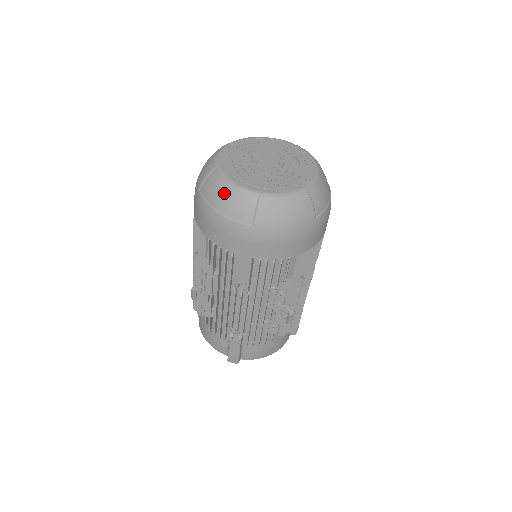
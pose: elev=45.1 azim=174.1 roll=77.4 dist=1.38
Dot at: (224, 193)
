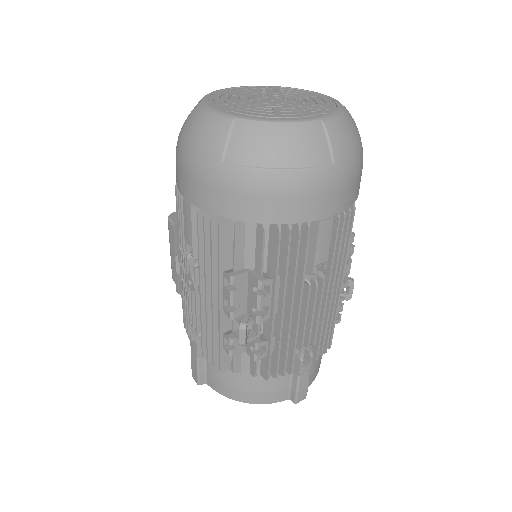
Dot at: (278, 139)
